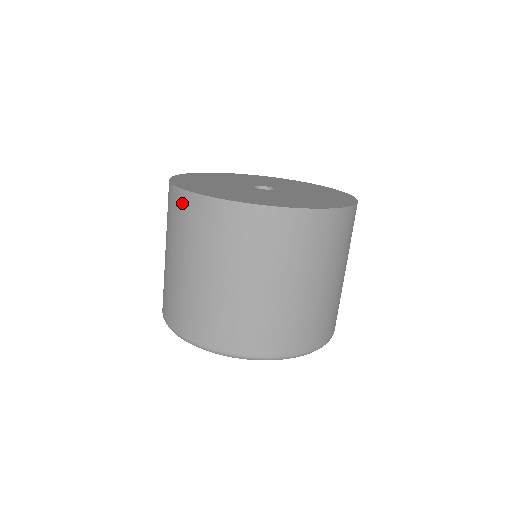
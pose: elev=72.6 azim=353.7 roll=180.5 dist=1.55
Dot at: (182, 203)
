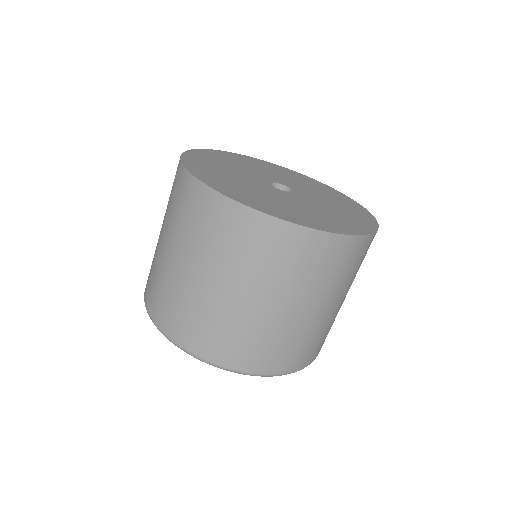
Dot at: (206, 203)
